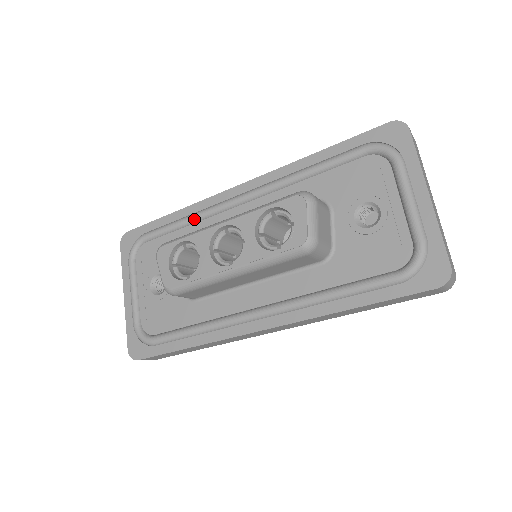
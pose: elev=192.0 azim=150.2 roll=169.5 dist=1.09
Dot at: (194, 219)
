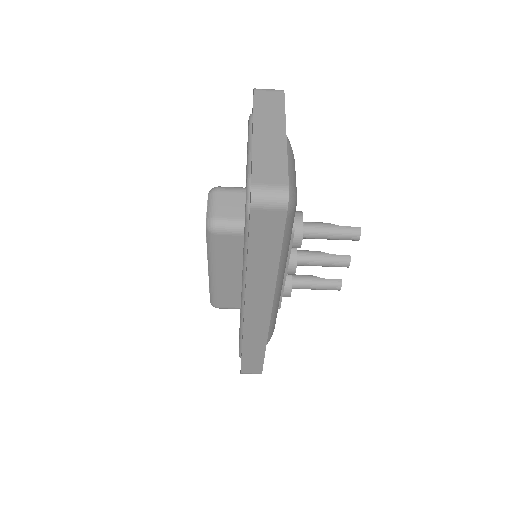
Dot at: occluded
